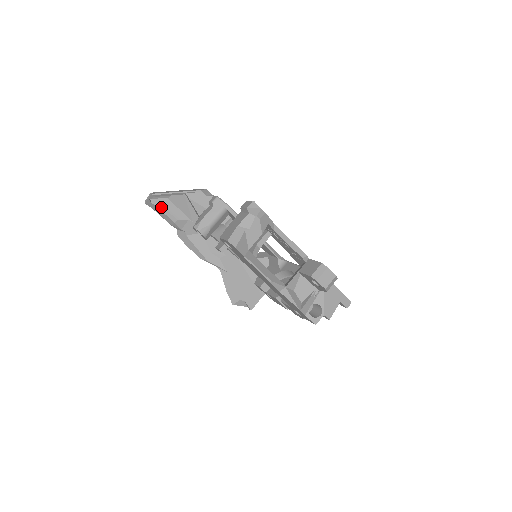
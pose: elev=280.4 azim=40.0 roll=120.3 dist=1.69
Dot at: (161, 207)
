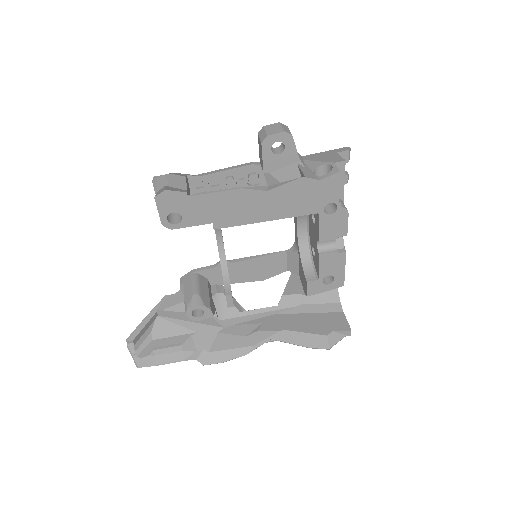
Dot at: (154, 352)
